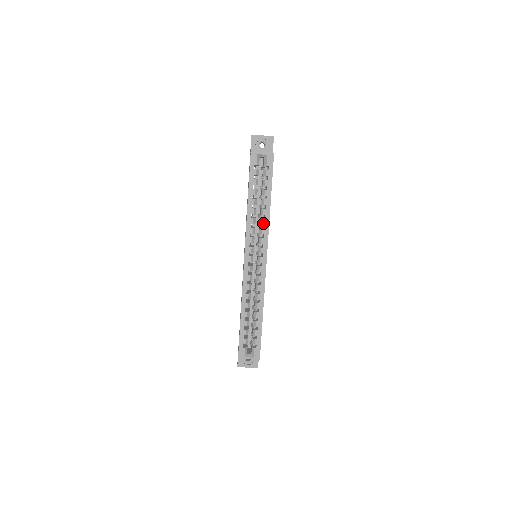
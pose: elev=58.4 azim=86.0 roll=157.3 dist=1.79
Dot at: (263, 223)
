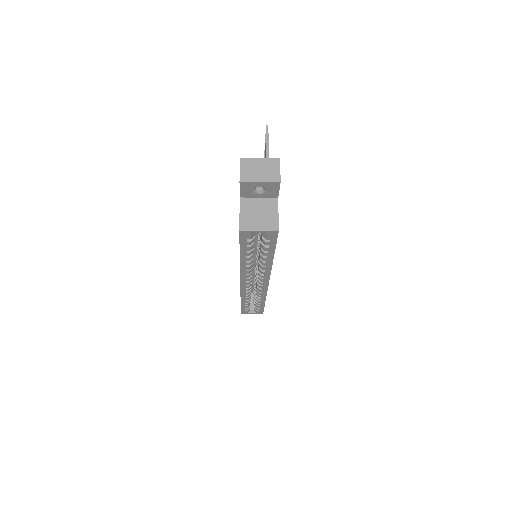
Dot at: (263, 269)
